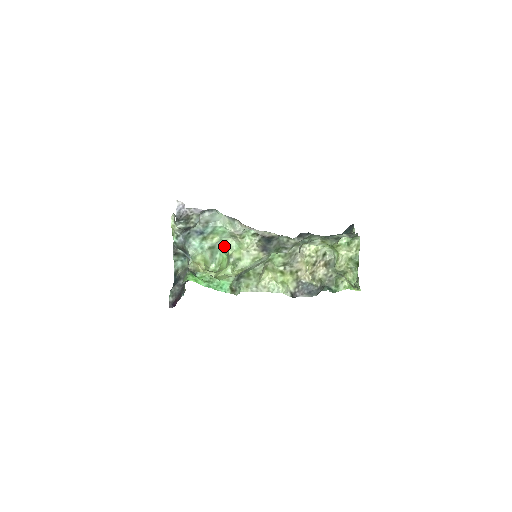
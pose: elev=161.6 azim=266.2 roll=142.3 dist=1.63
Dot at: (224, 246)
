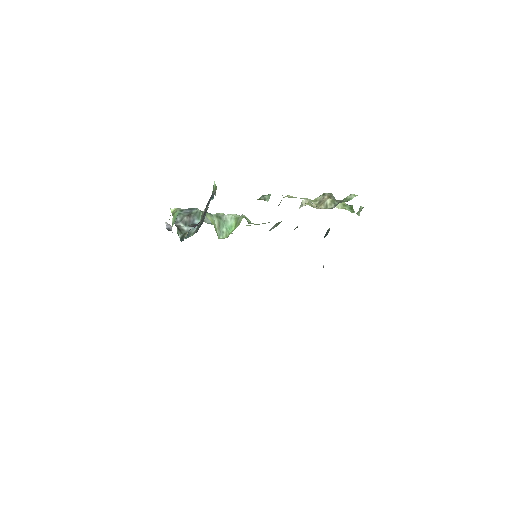
Dot at: (230, 218)
